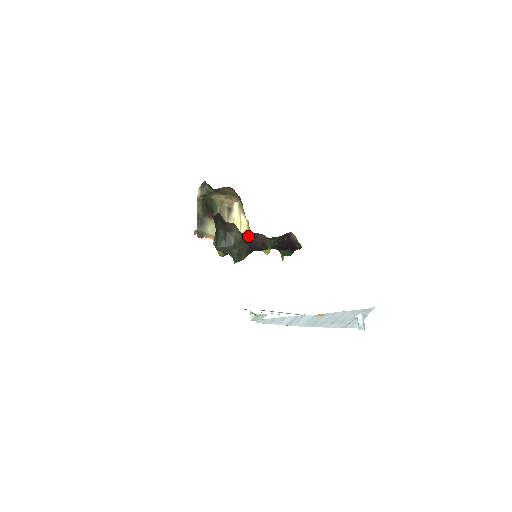
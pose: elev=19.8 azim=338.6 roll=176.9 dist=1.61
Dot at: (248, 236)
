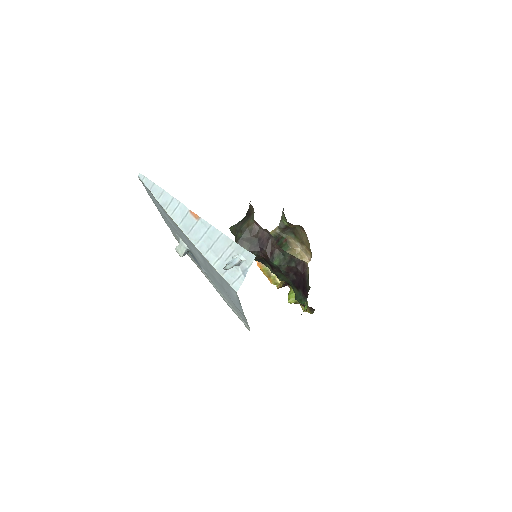
Dot at: (261, 231)
